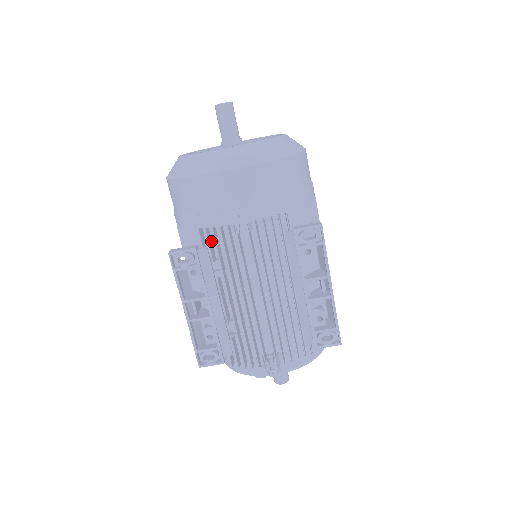
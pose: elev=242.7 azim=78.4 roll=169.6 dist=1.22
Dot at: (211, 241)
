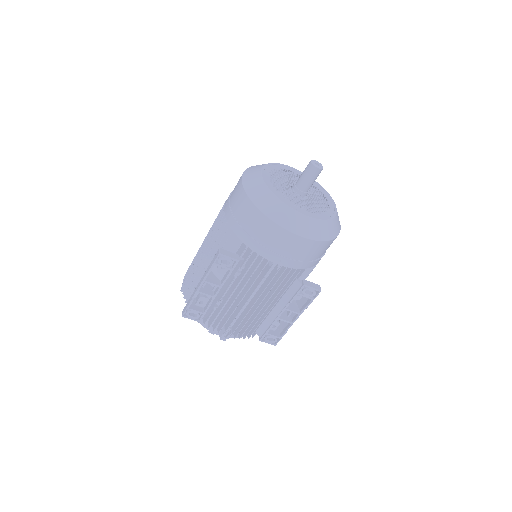
Dot at: (247, 253)
